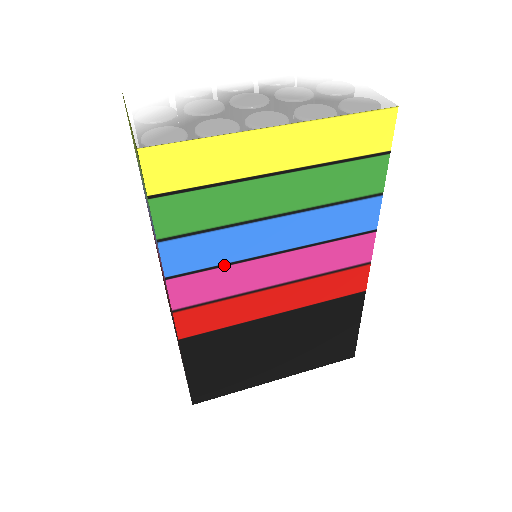
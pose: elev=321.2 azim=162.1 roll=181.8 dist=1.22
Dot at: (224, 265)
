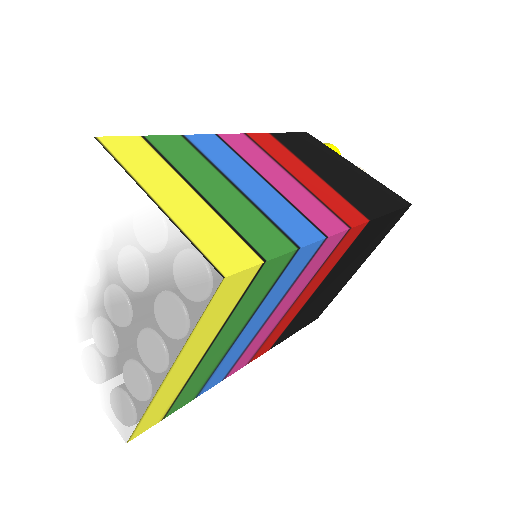
Dot at: (244, 351)
